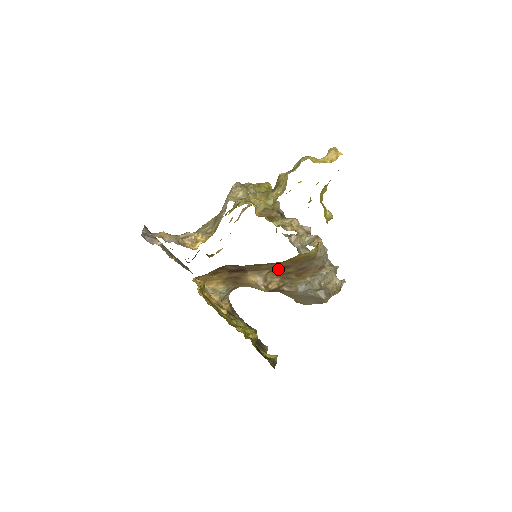
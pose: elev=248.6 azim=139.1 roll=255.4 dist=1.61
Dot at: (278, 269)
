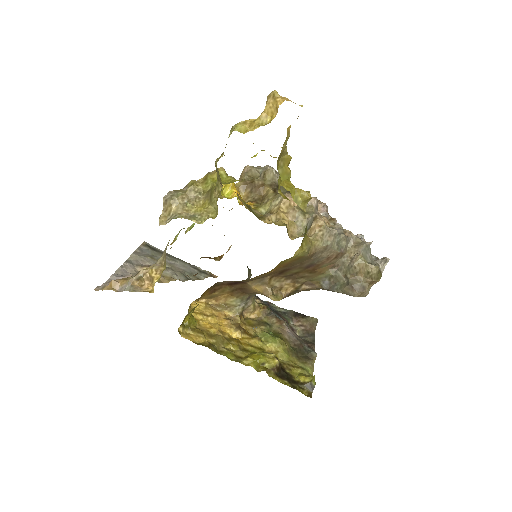
Dot at: (279, 273)
